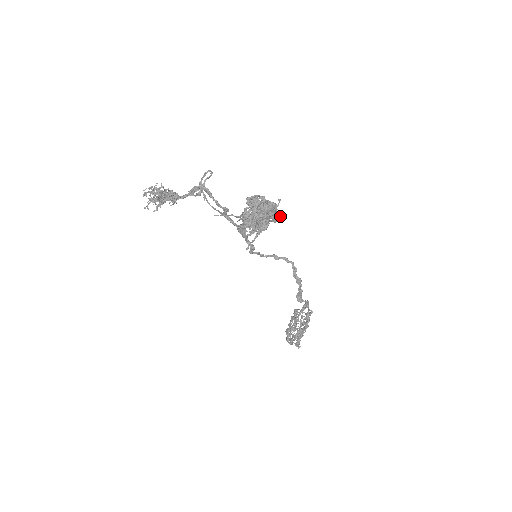
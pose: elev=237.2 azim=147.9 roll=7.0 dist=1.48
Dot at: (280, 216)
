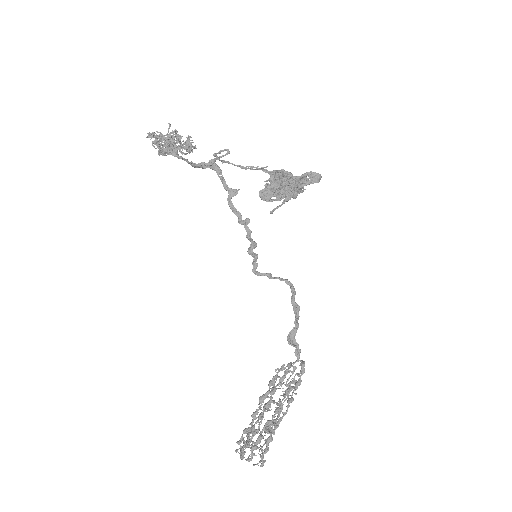
Dot at: (320, 177)
